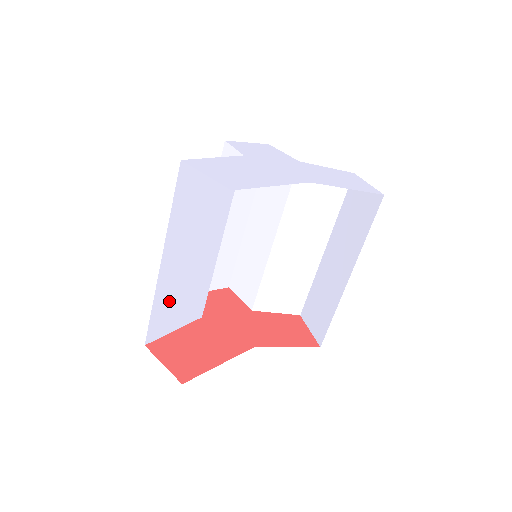
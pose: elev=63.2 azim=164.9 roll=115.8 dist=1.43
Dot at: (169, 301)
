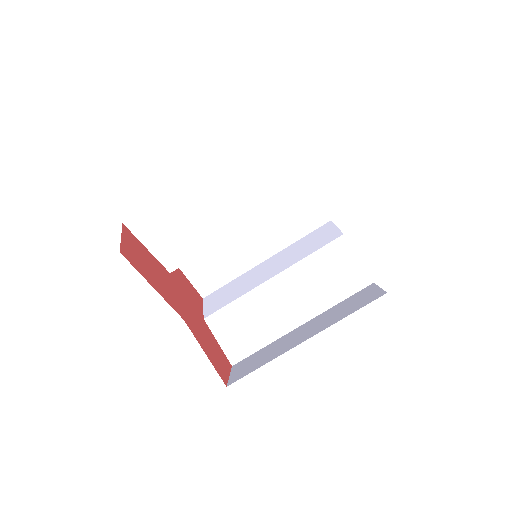
Dot at: (172, 215)
